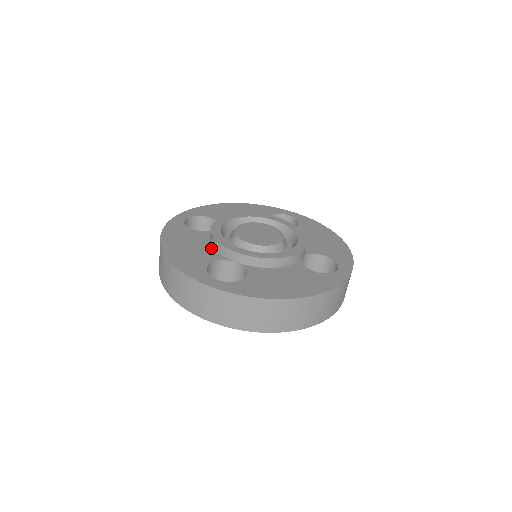
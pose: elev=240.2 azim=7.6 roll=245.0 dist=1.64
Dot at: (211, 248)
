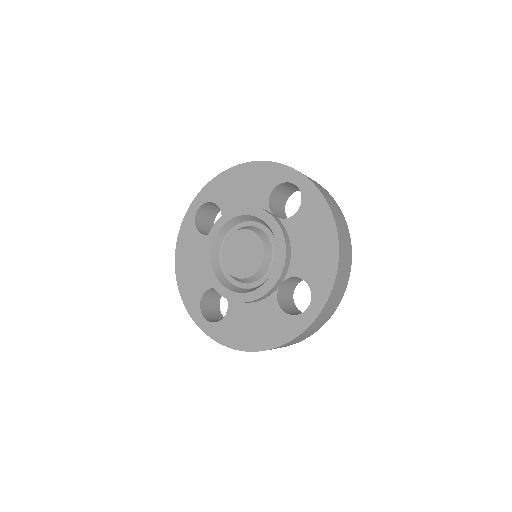
Dot at: occluded
